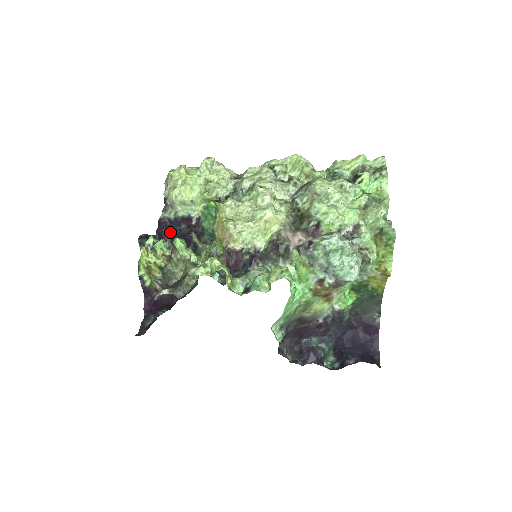
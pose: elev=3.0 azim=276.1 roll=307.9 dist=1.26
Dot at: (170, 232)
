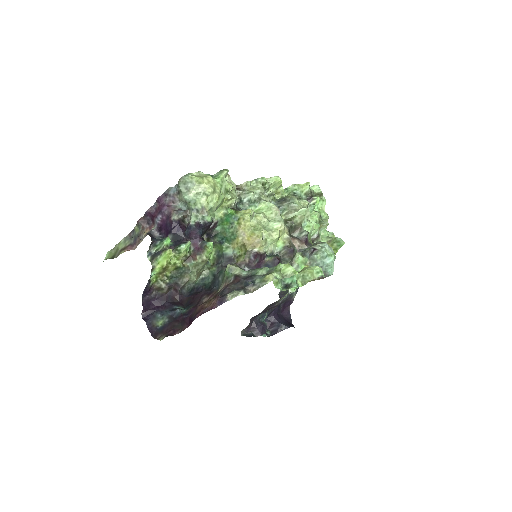
Dot at: (193, 234)
